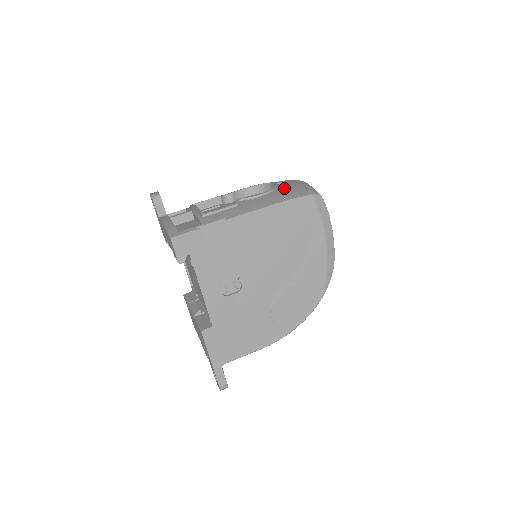
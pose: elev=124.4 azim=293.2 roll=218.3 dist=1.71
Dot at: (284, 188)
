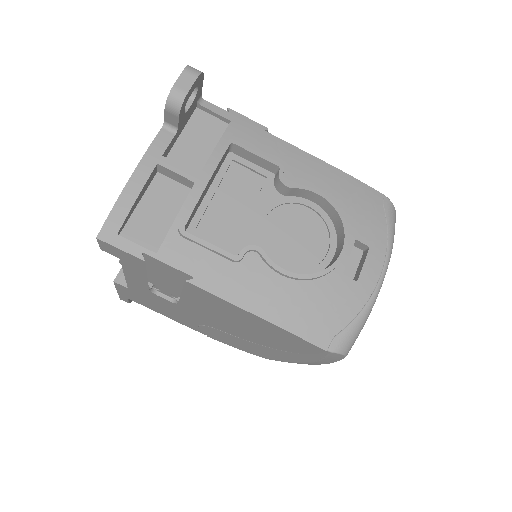
Dot at: (329, 290)
